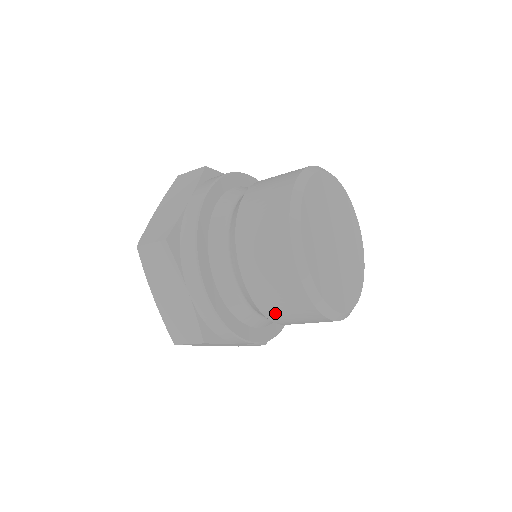
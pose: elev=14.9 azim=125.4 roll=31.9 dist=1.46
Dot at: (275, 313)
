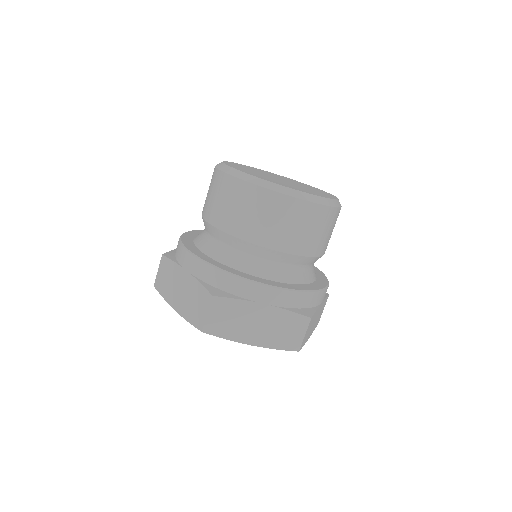
Dot at: (248, 228)
